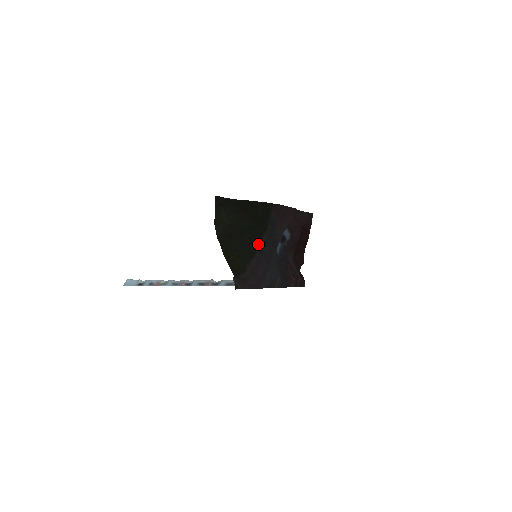
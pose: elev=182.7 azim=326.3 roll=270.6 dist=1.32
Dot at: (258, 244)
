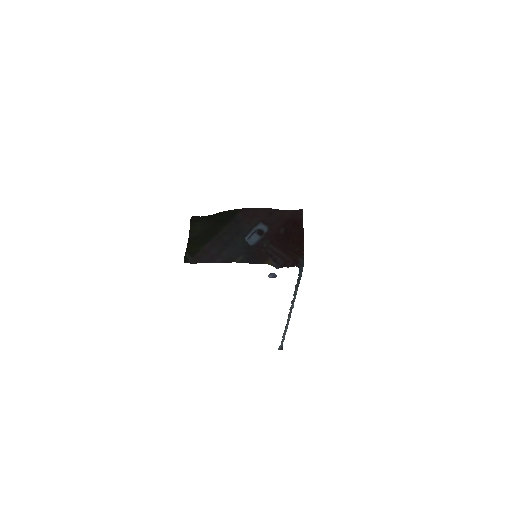
Dot at: (216, 235)
